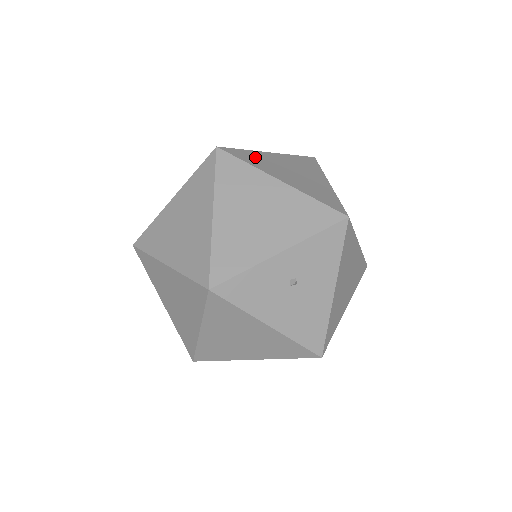
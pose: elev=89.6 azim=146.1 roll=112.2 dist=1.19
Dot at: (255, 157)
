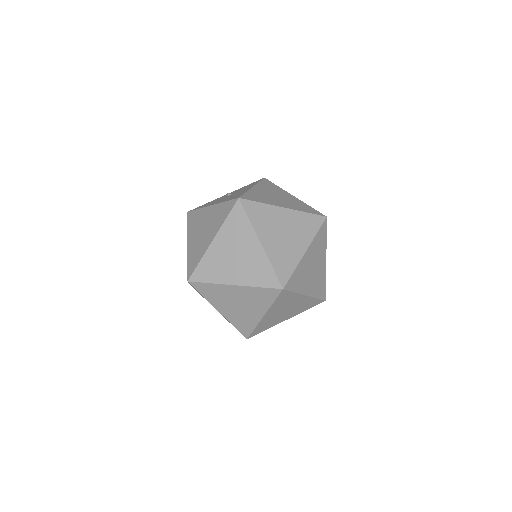
Dot at: (299, 276)
